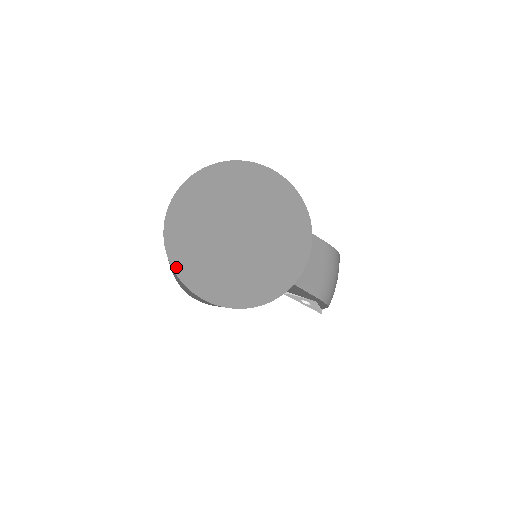
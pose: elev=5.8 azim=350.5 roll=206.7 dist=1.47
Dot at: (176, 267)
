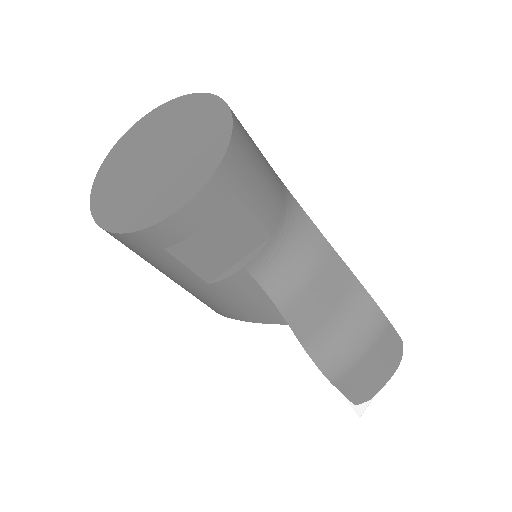
Dot at: (98, 177)
